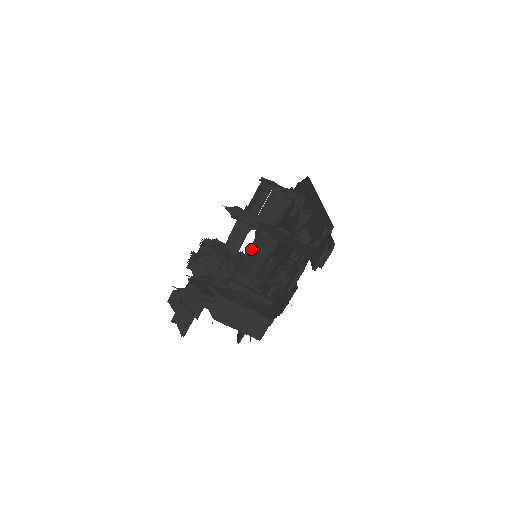
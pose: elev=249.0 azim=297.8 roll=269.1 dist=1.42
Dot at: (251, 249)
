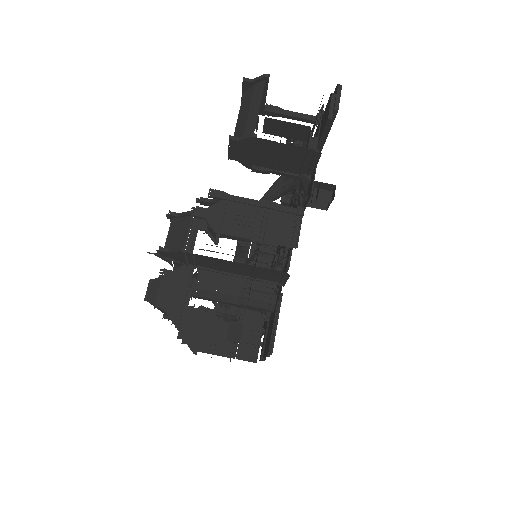
Dot at: (239, 117)
